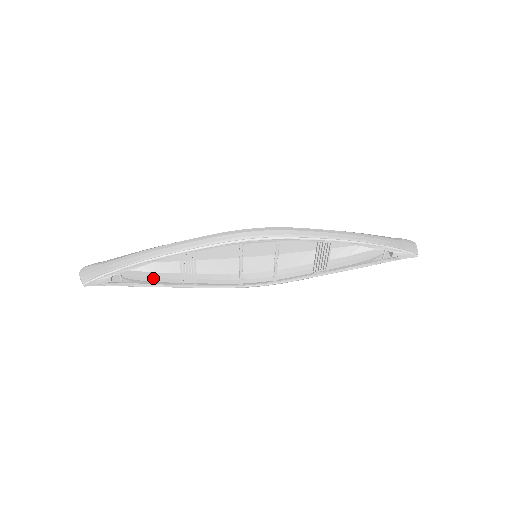
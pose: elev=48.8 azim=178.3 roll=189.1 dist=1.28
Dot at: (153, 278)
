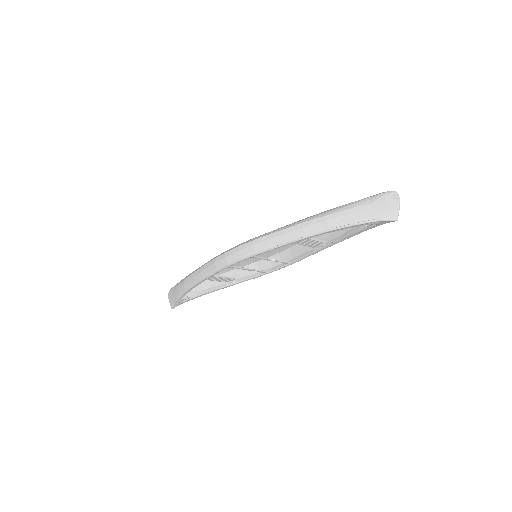
Dot at: (209, 285)
